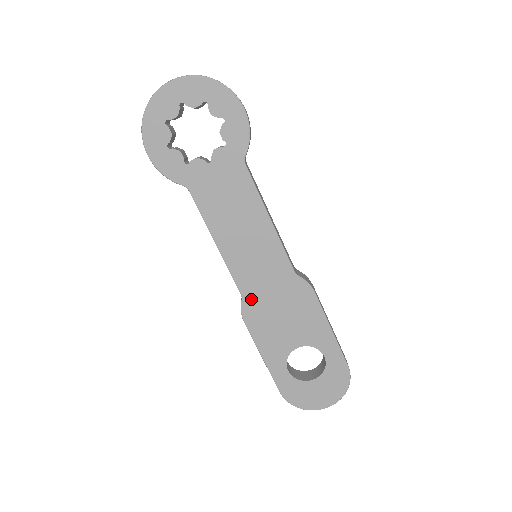
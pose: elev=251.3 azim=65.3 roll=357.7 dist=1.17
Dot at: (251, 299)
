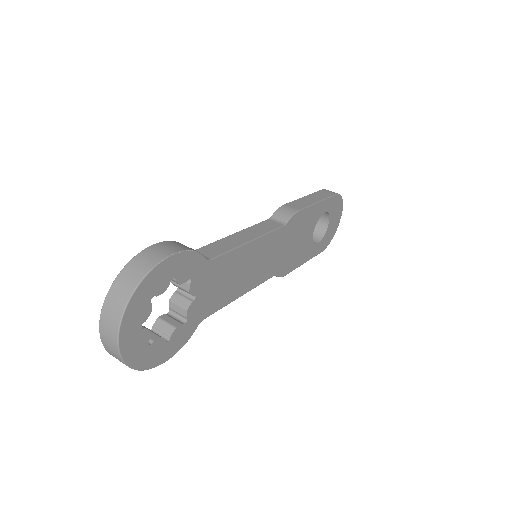
Dot at: (279, 268)
